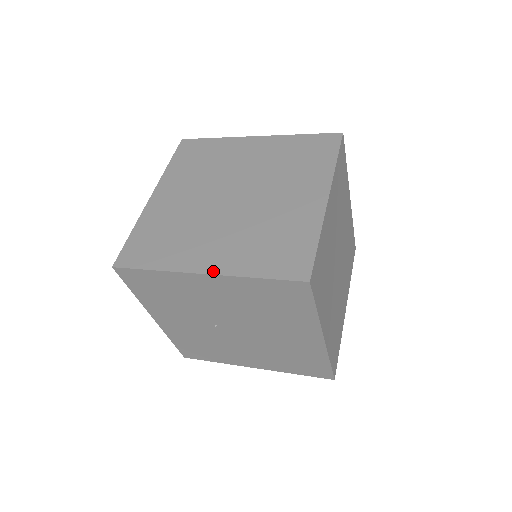
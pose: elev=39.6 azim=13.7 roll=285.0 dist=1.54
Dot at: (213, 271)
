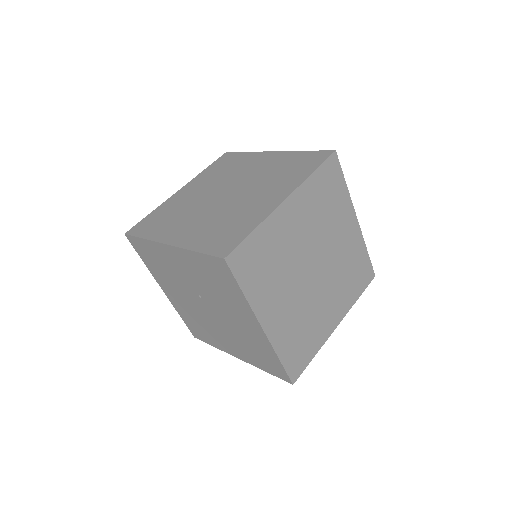
Dot at: (268, 332)
